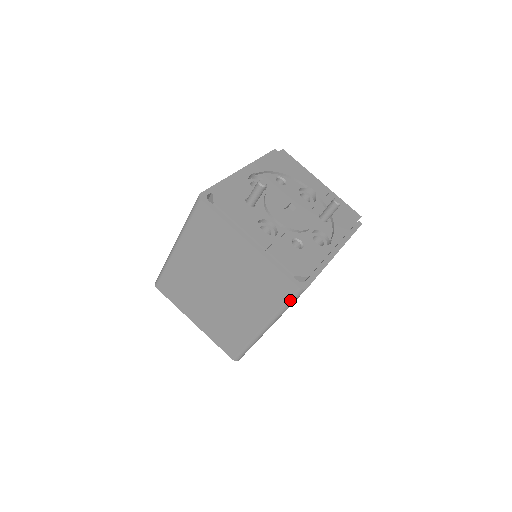
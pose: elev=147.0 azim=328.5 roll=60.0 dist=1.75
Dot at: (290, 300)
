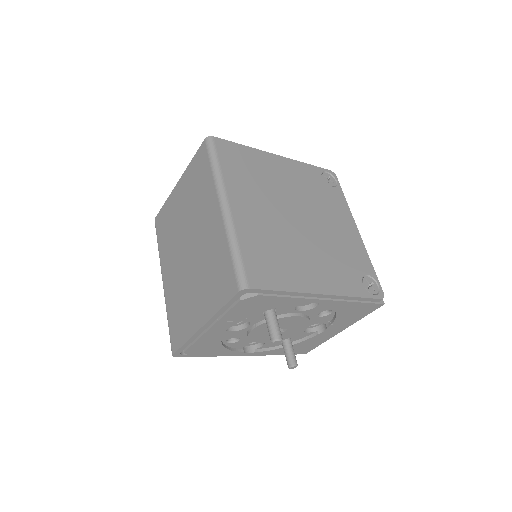
Dot at: (210, 155)
